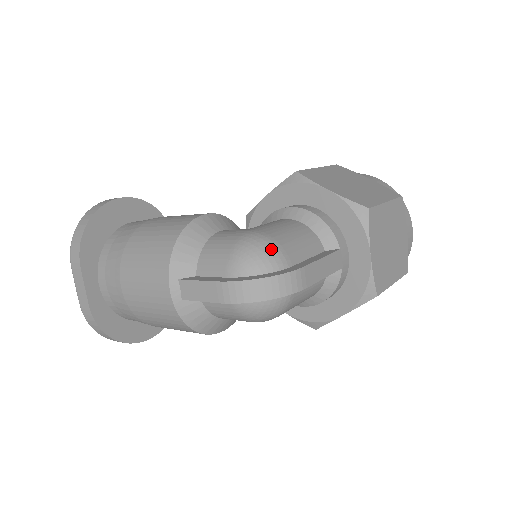
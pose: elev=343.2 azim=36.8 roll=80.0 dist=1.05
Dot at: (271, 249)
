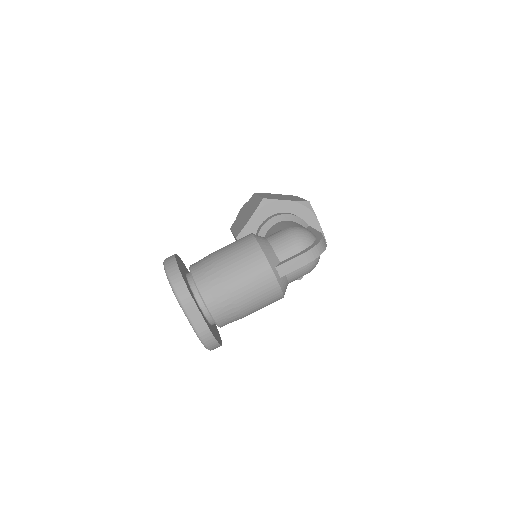
Dot at: (307, 231)
